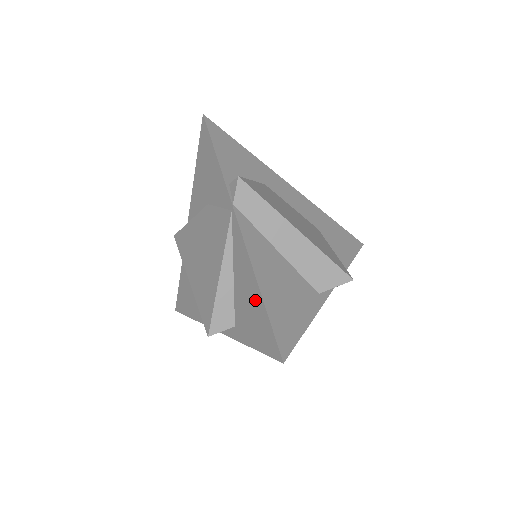
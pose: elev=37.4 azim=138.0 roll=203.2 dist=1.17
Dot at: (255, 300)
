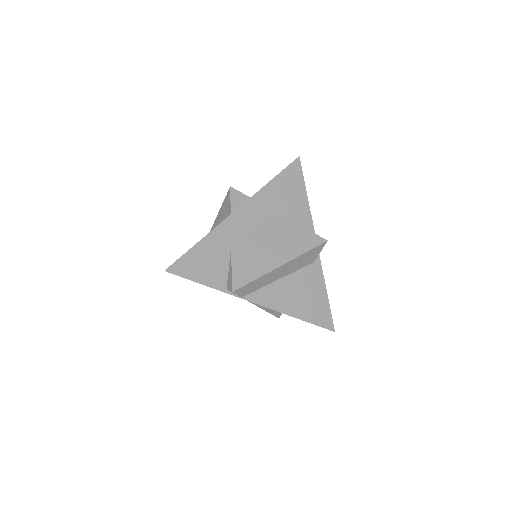
Dot at: occluded
